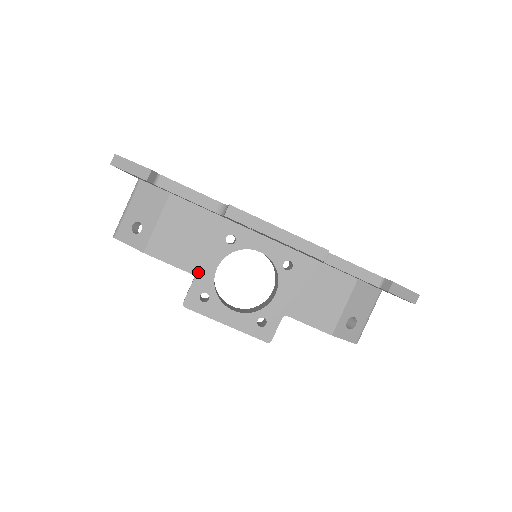
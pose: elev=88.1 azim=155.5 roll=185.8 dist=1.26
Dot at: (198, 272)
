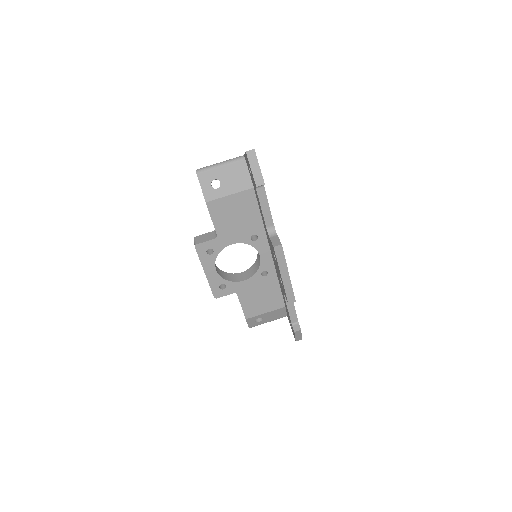
Dot at: (221, 237)
